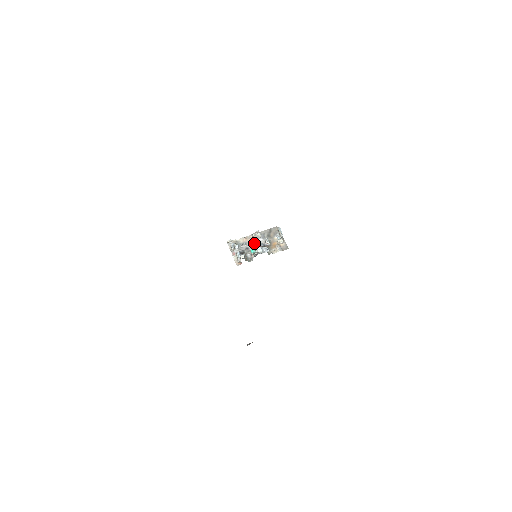
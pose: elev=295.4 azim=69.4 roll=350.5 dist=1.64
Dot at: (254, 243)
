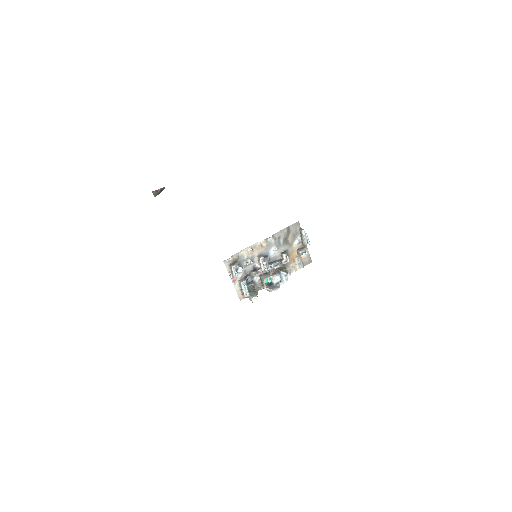
Dot at: (267, 262)
